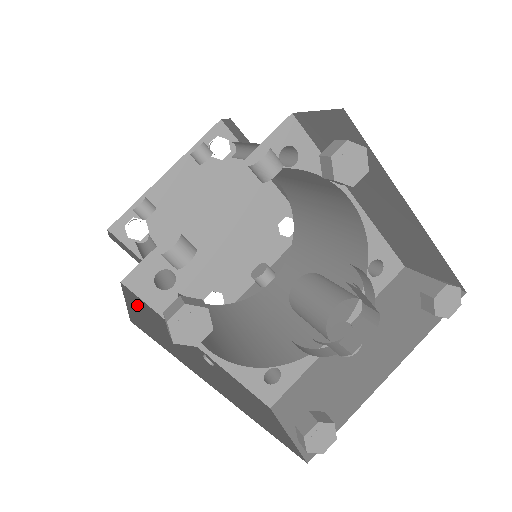
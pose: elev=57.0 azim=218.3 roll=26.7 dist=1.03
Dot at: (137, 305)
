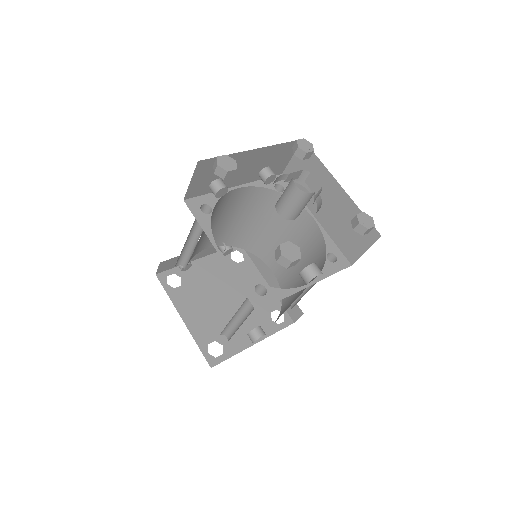
Dot at: occluded
